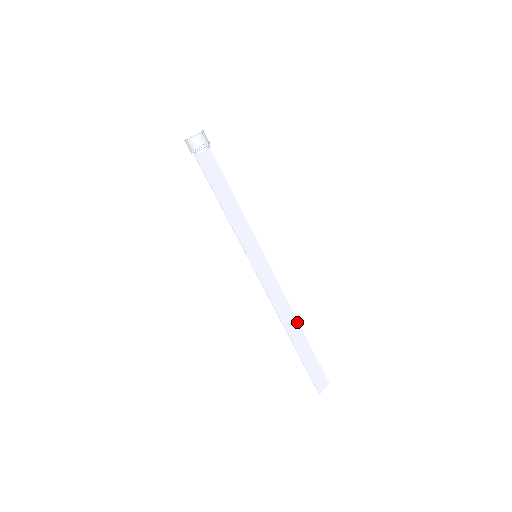
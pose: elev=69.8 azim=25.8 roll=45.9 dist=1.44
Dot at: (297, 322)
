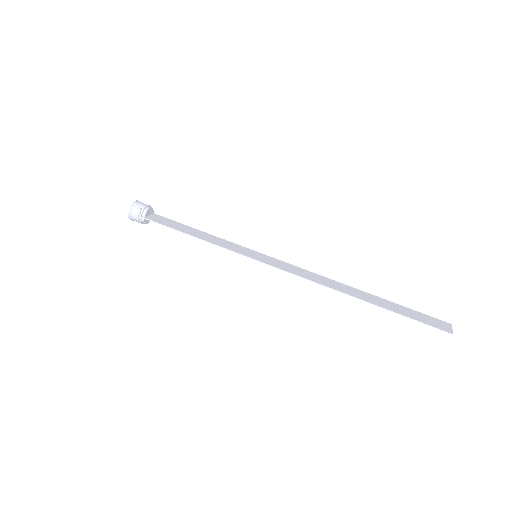
Dot at: (351, 288)
